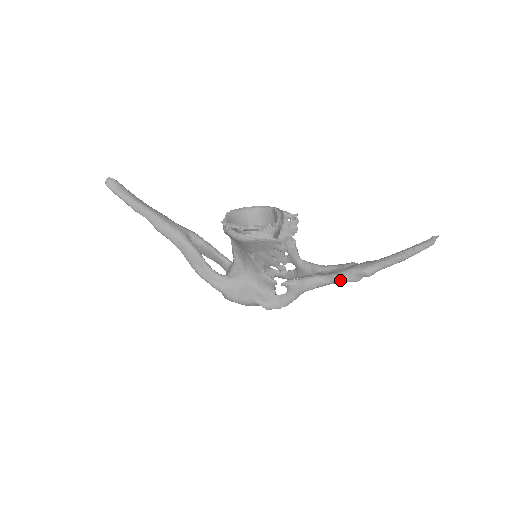
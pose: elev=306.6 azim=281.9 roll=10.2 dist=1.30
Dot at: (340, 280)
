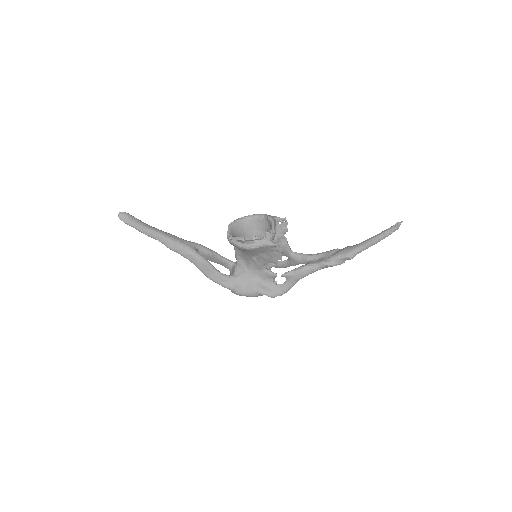
Dot at: (329, 266)
